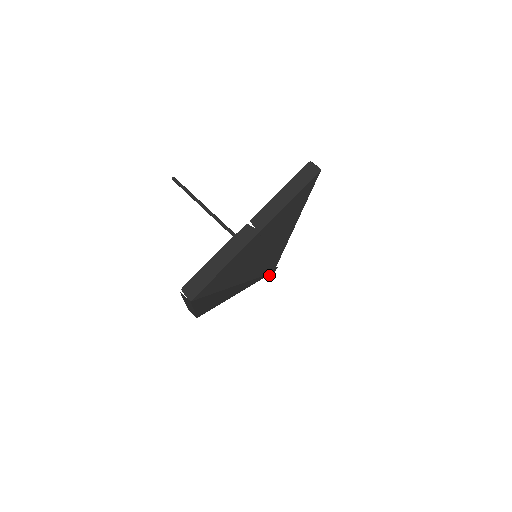
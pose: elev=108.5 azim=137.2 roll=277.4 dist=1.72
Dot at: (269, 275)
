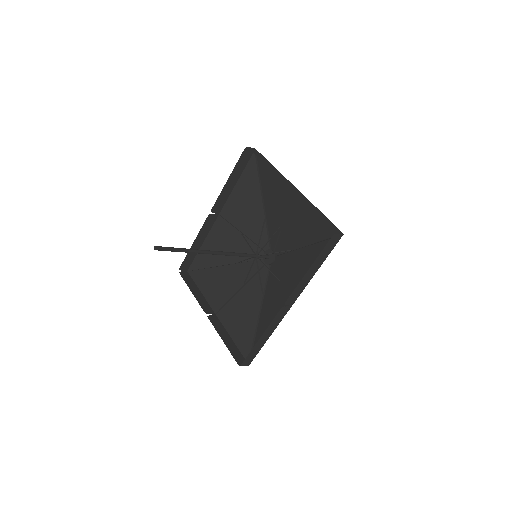
Dot at: occluded
